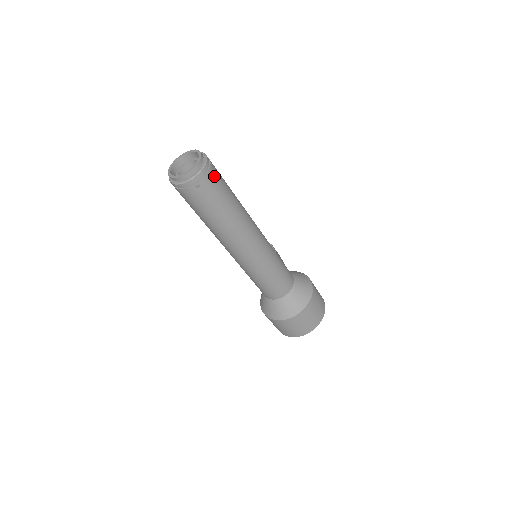
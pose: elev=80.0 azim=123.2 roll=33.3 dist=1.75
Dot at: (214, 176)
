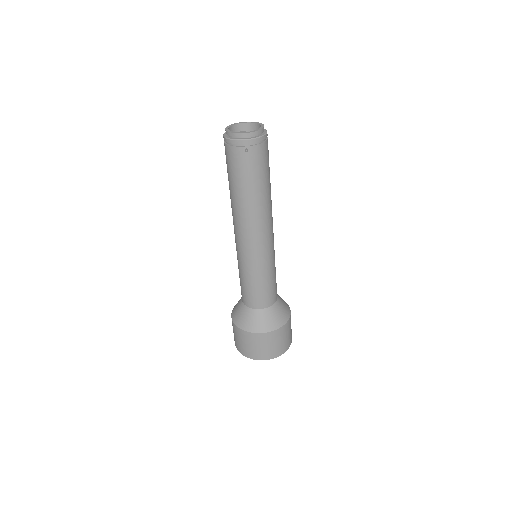
Dot at: (264, 152)
